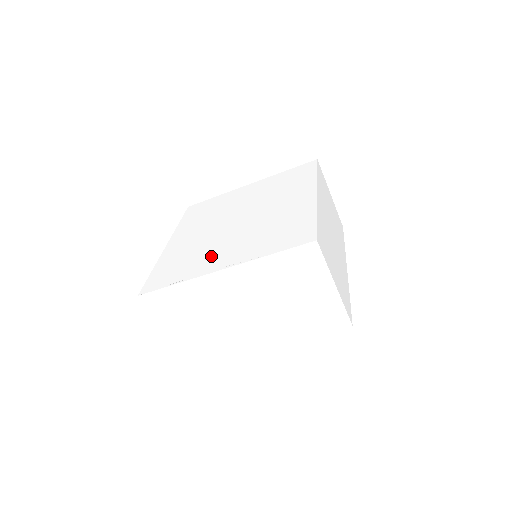
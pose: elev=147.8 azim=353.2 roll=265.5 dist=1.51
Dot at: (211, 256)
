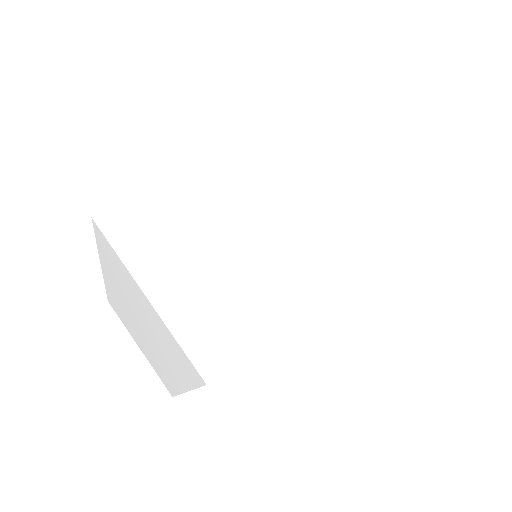
Dot at: occluded
